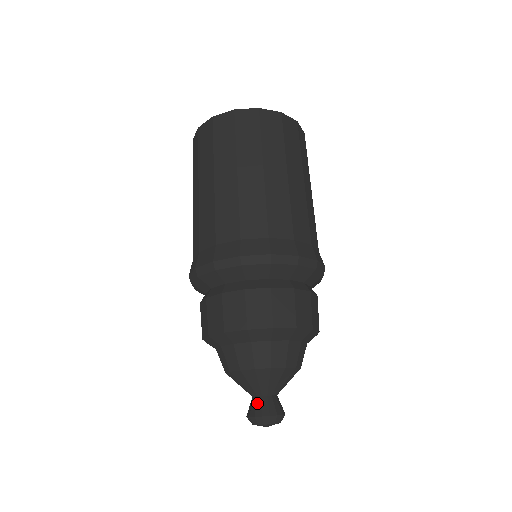
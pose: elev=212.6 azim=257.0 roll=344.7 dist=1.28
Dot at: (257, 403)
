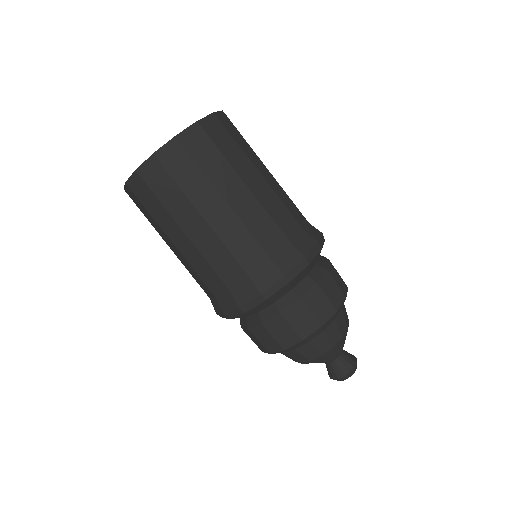
Dot at: (327, 368)
